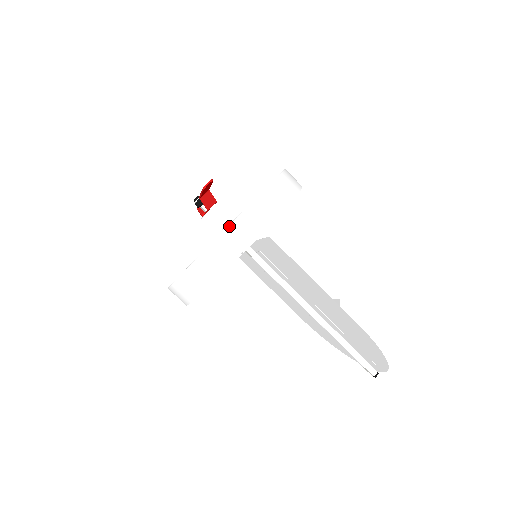
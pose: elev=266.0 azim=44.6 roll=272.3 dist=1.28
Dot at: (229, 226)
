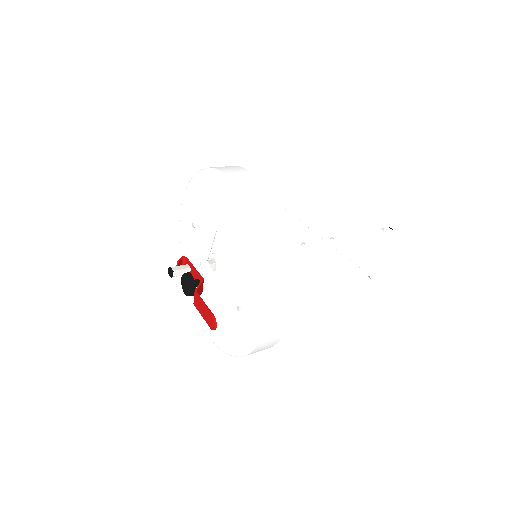
Dot at: (261, 336)
